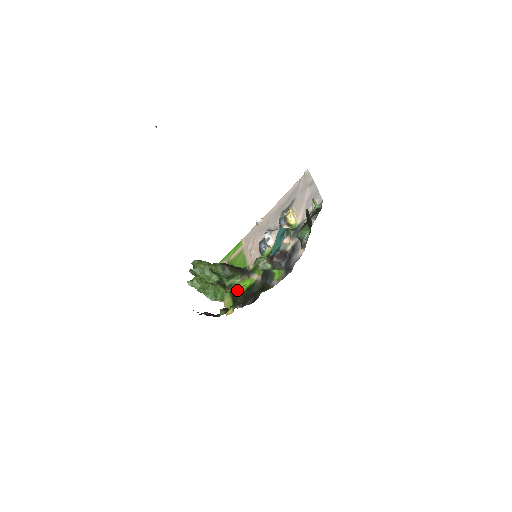
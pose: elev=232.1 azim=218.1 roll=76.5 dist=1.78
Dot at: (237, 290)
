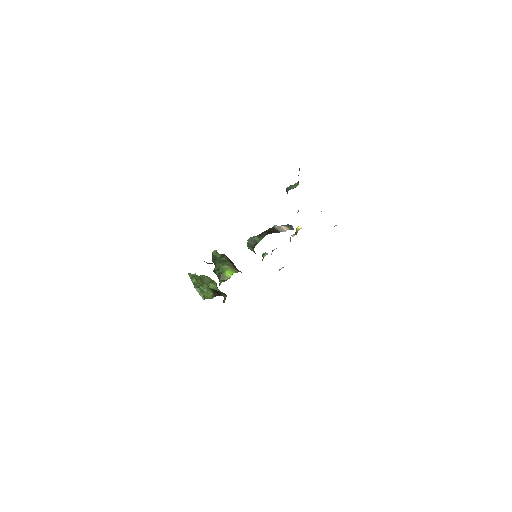
Dot at: (222, 280)
